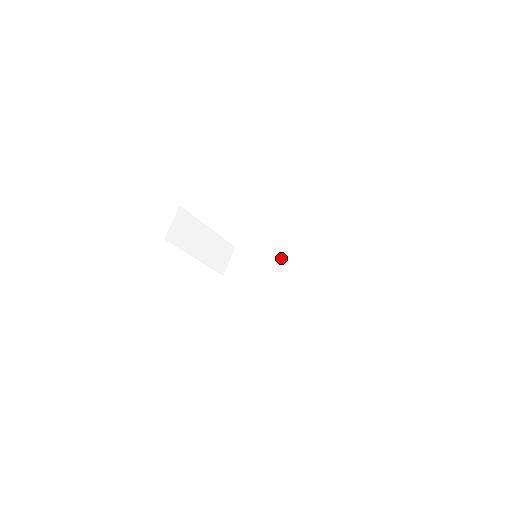
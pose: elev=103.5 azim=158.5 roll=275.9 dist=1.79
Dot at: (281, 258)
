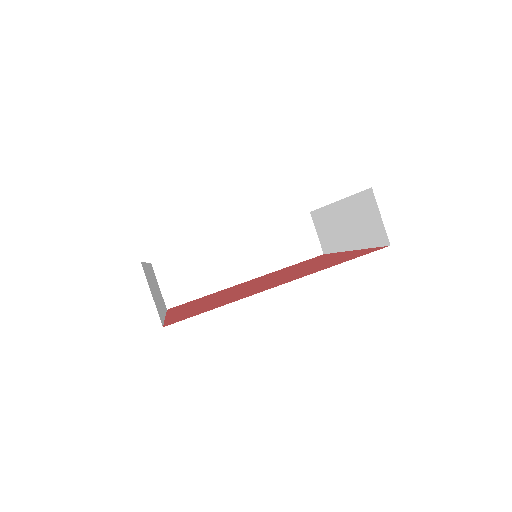
Dot at: (229, 239)
